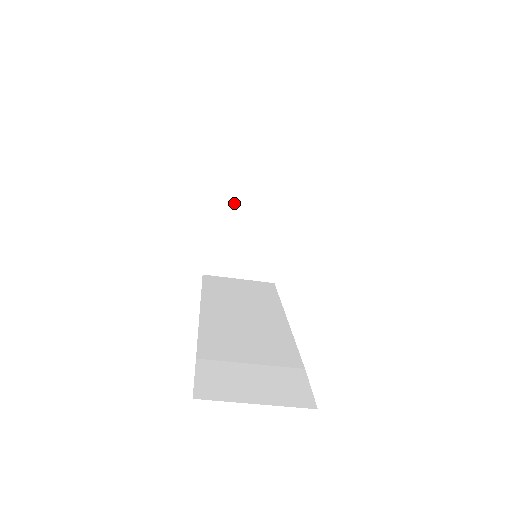
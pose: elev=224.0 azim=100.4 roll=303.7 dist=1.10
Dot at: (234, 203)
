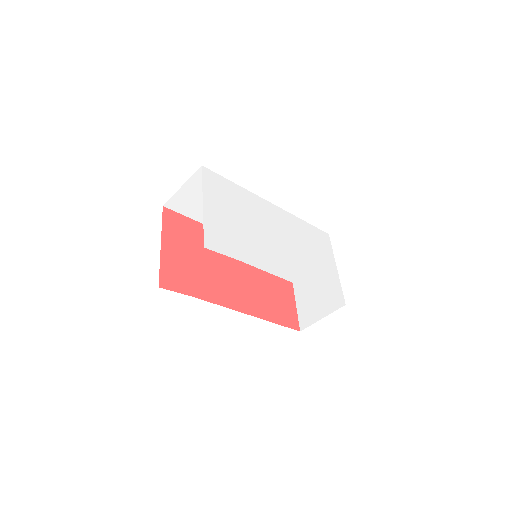
Dot at: occluded
